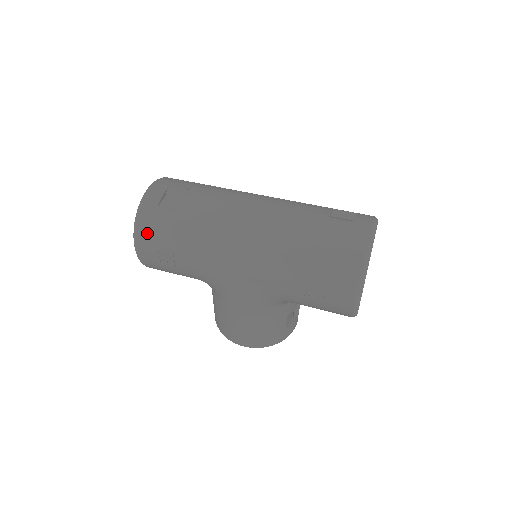
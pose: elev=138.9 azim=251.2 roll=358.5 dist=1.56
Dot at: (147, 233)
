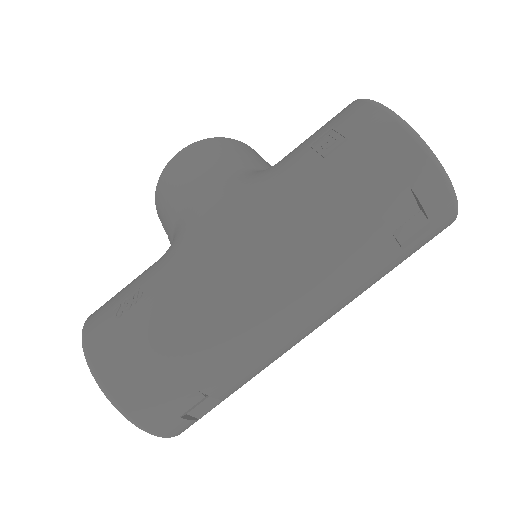
Dot at: occluded
